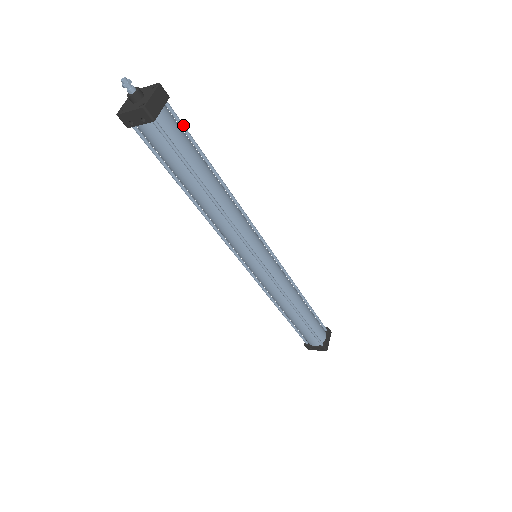
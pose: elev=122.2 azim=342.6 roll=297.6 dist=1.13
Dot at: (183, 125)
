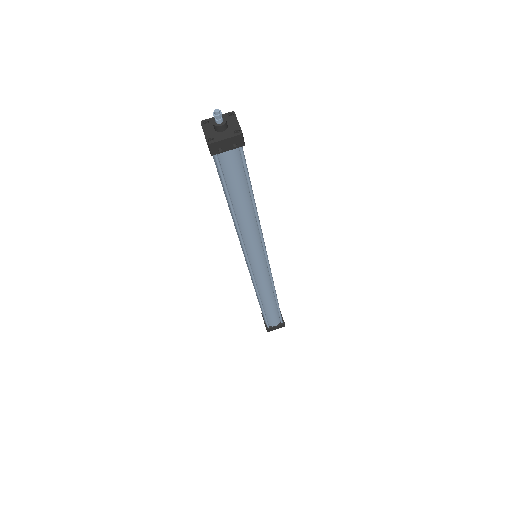
Dot at: occluded
